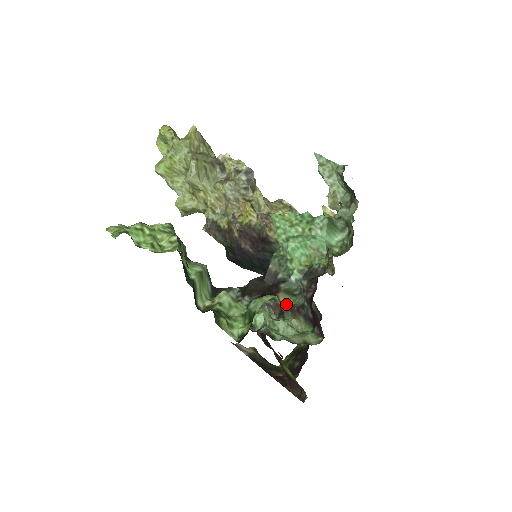
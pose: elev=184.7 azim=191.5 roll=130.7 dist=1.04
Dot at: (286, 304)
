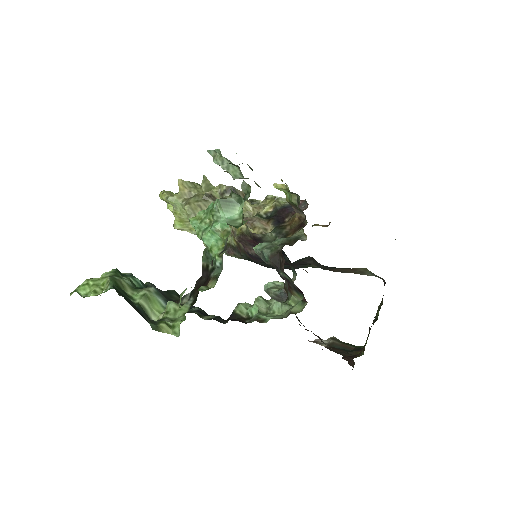
Dot at: occluded
